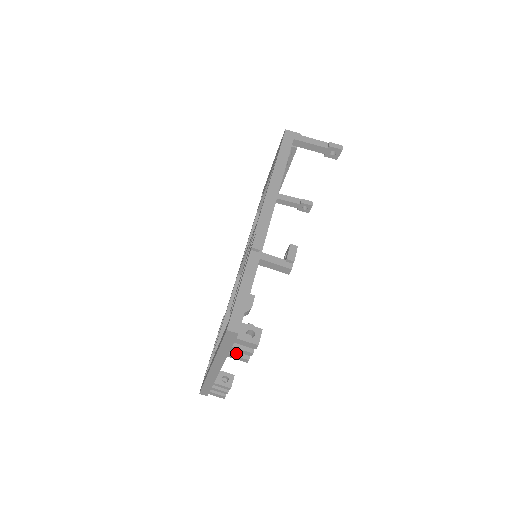
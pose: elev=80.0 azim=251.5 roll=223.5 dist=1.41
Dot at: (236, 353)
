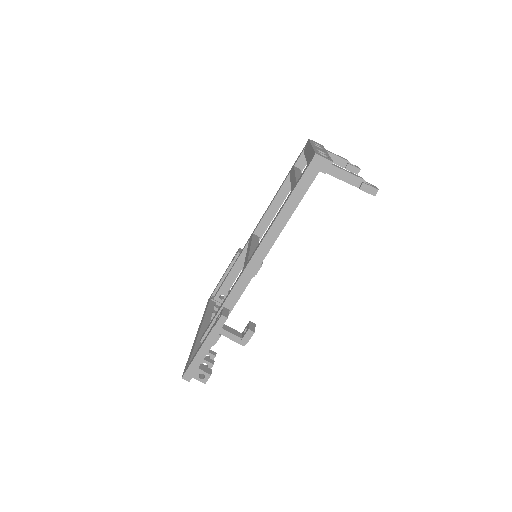
Dot at: occluded
